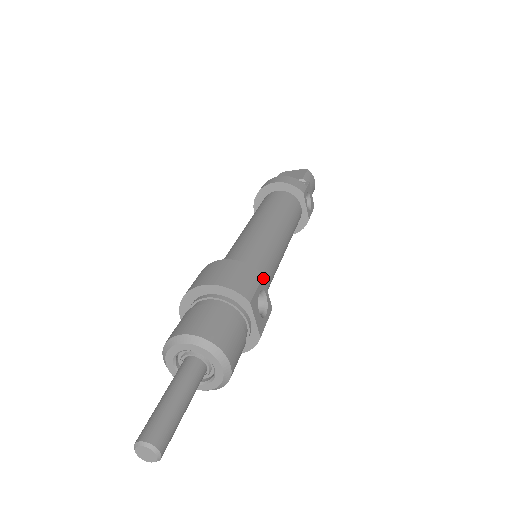
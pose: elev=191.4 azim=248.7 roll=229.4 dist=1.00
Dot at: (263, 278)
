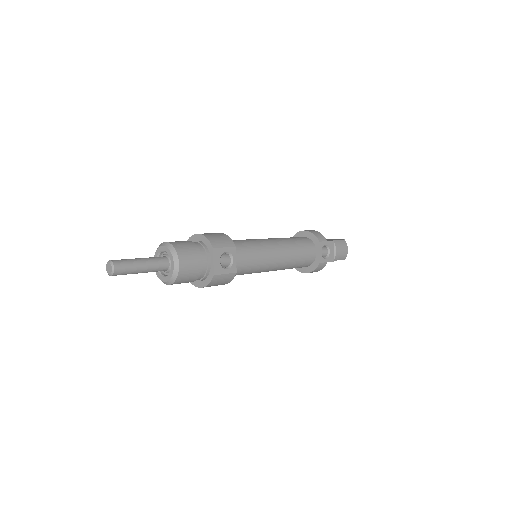
Dot at: (235, 248)
